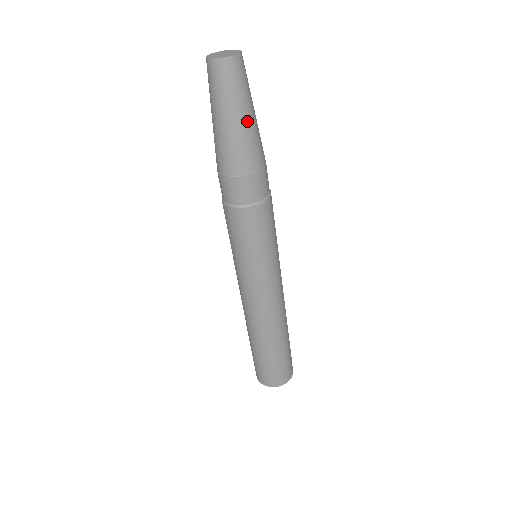
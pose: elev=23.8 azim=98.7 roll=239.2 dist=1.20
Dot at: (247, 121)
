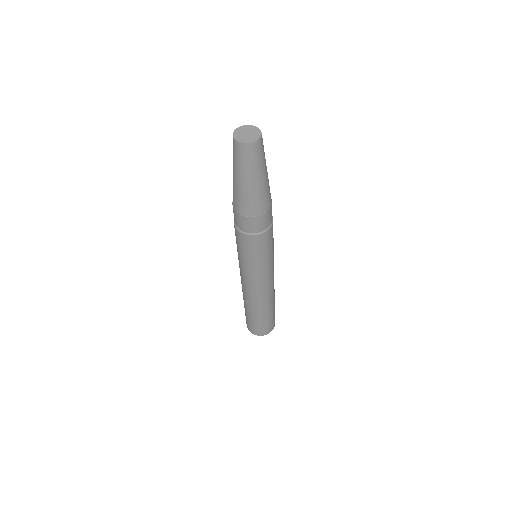
Dot at: (262, 181)
